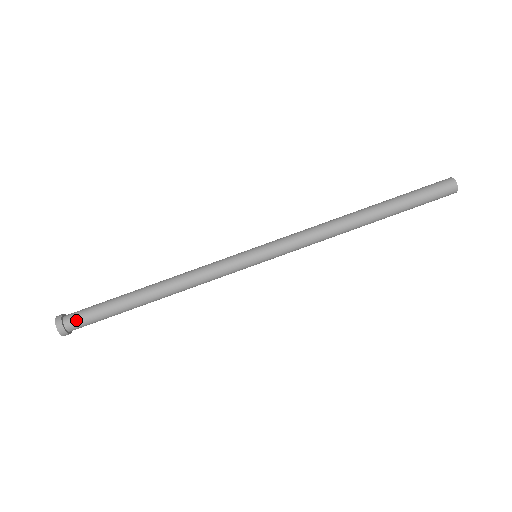
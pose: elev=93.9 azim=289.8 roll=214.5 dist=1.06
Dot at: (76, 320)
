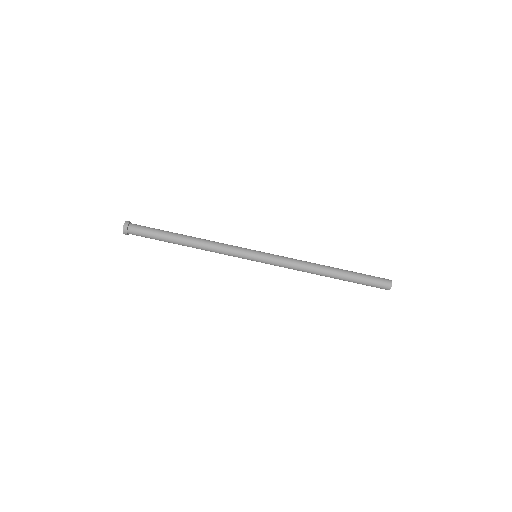
Dot at: (136, 234)
